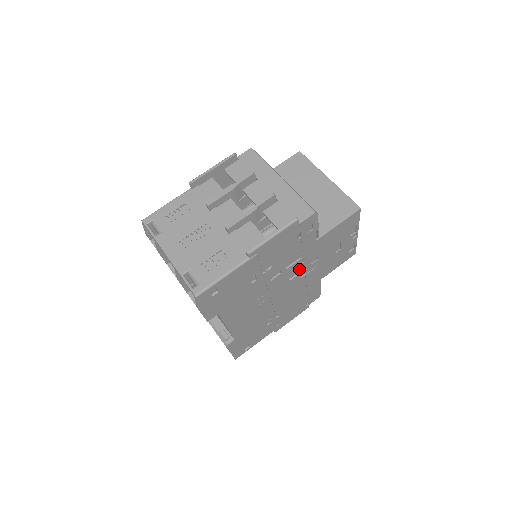
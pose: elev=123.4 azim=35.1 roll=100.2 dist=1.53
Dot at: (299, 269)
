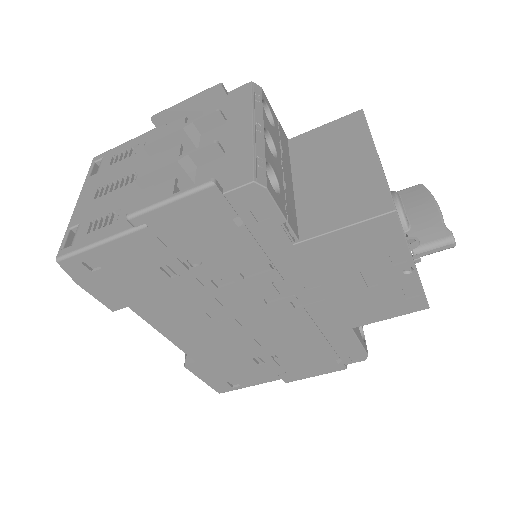
Dot at: (280, 289)
